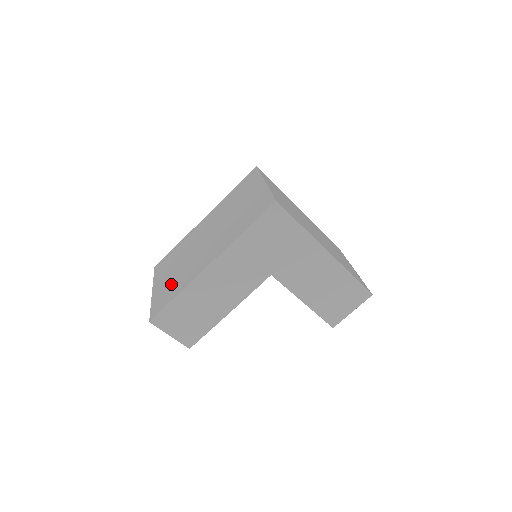
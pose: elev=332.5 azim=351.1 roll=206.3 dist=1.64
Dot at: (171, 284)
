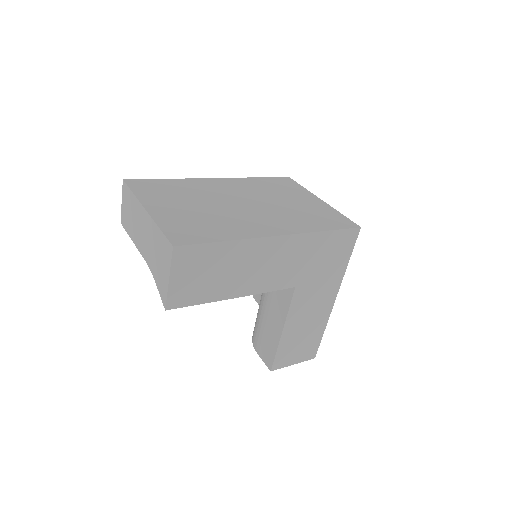
Dot at: (198, 221)
